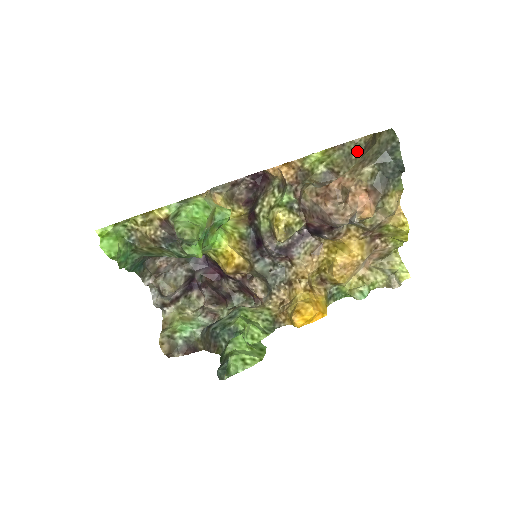
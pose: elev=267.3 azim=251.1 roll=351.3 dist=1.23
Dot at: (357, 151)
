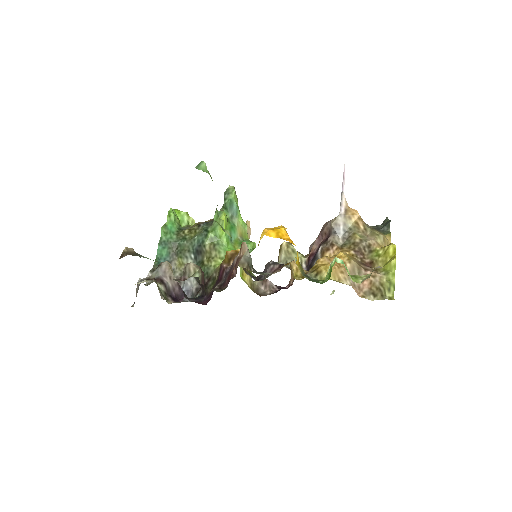
Dot at: occluded
